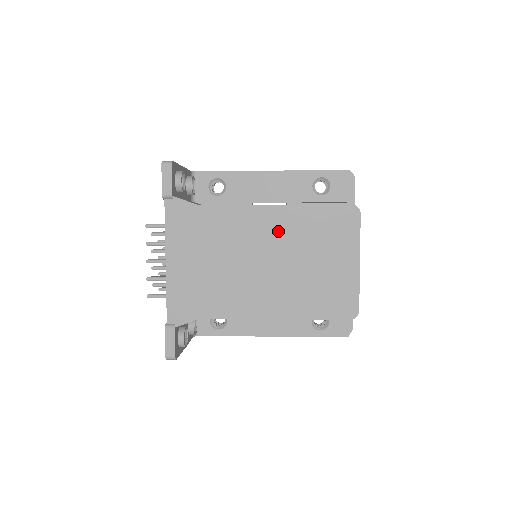
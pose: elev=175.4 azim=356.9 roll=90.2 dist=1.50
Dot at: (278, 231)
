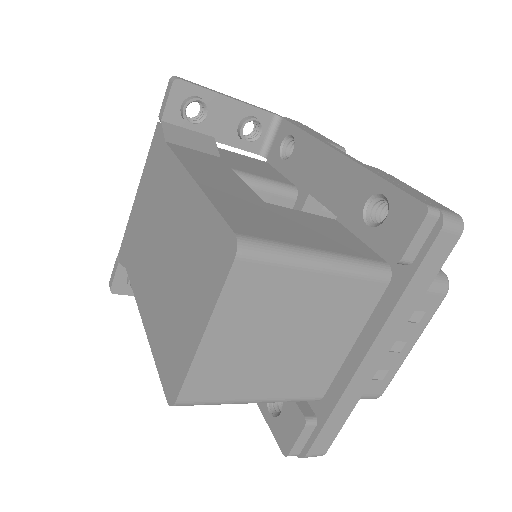
Dot at: (182, 217)
